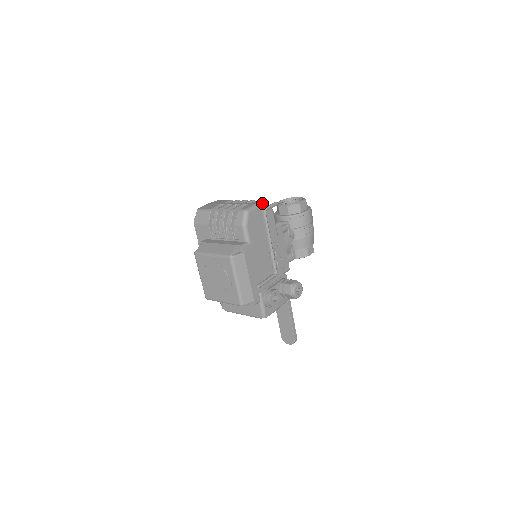
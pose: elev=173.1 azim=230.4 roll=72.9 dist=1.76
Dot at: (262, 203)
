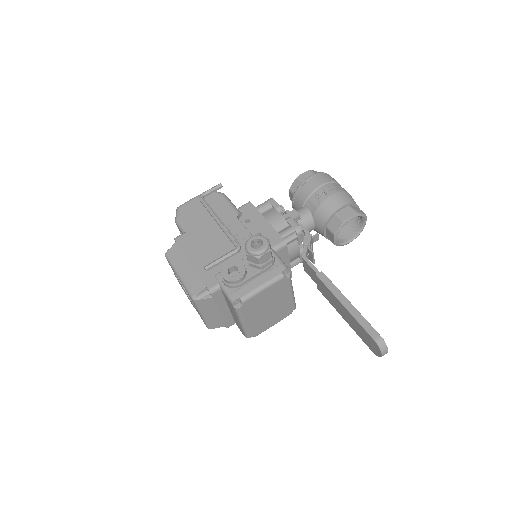
Dot at: occluded
